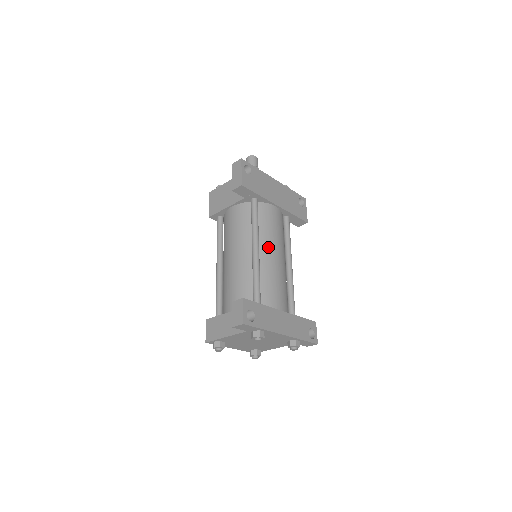
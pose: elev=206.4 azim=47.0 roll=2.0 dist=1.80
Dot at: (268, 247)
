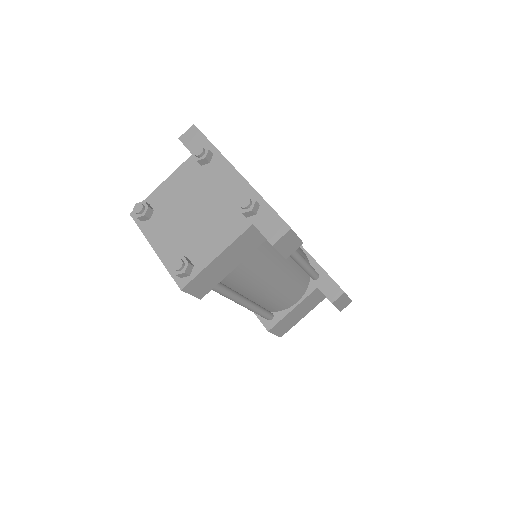
Dot at: occluded
